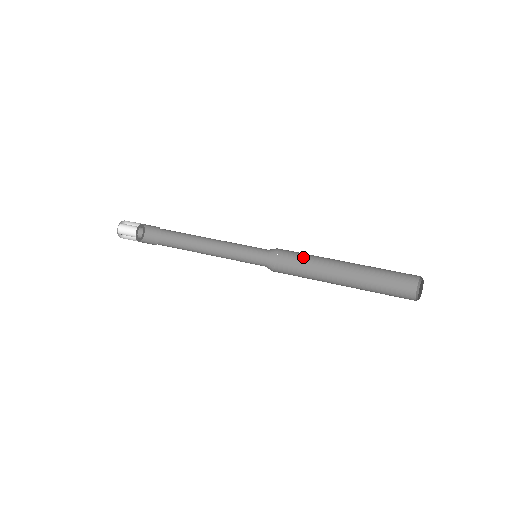
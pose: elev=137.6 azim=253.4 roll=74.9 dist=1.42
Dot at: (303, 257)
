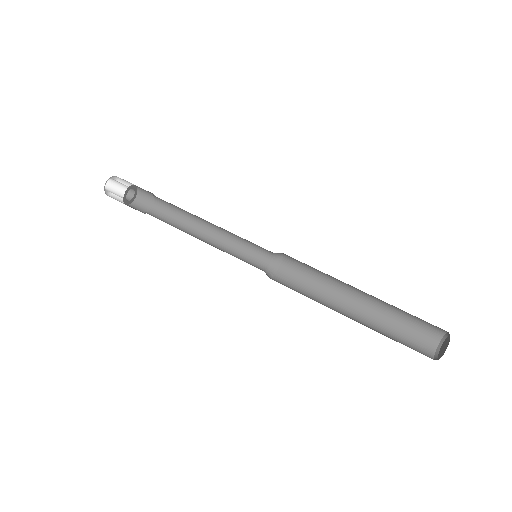
Dot at: (312, 267)
